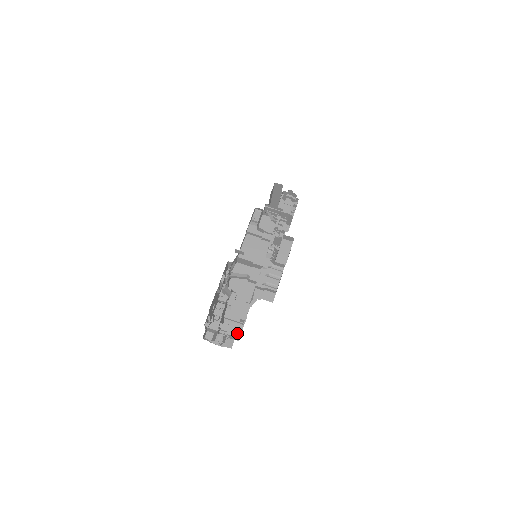
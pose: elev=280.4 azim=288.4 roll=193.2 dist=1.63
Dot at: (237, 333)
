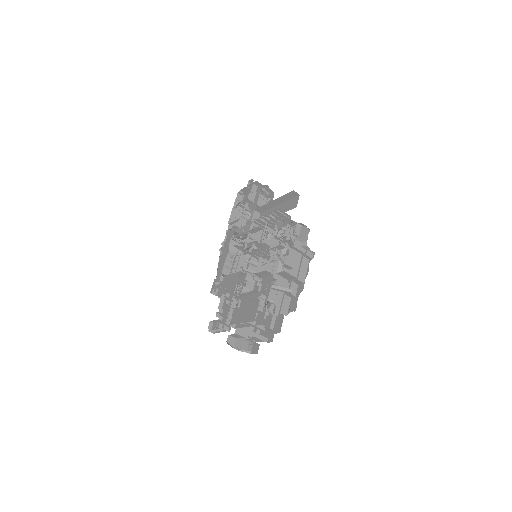
Dot at: occluded
